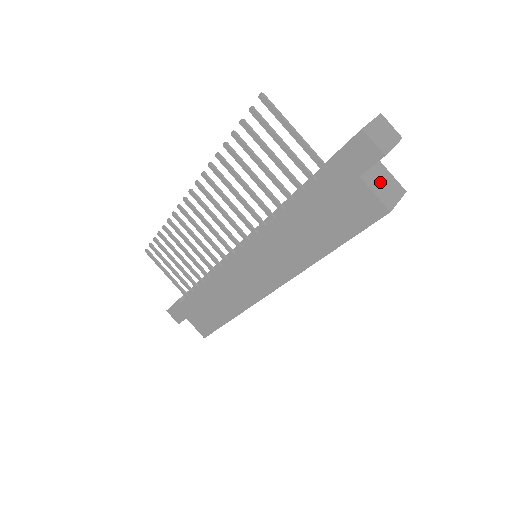
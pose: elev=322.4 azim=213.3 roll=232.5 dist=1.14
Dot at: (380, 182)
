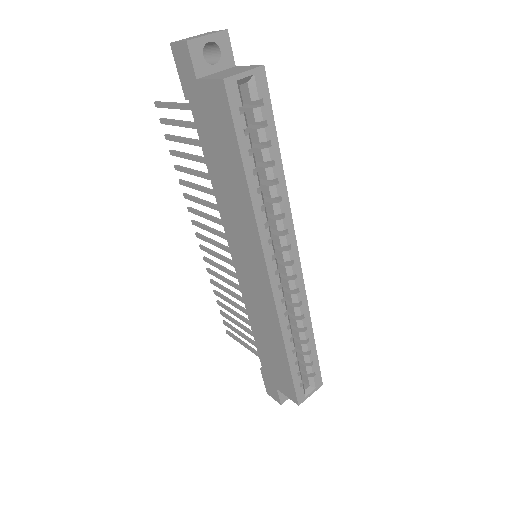
Dot at: (225, 73)
